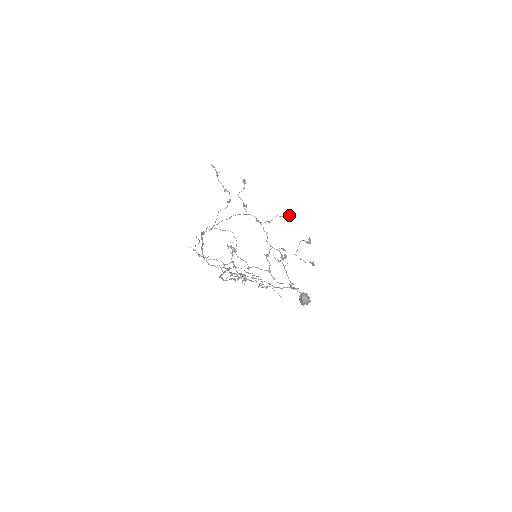
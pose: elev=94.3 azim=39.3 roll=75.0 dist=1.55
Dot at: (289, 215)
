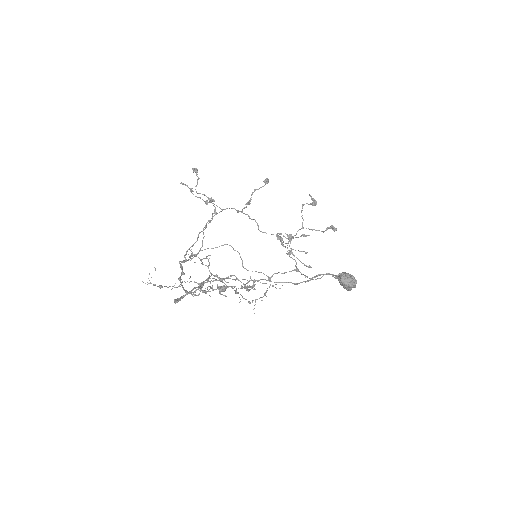
Dot at: (267, 181)
